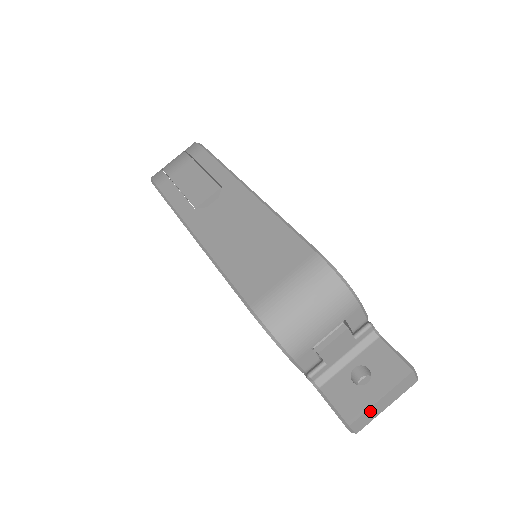
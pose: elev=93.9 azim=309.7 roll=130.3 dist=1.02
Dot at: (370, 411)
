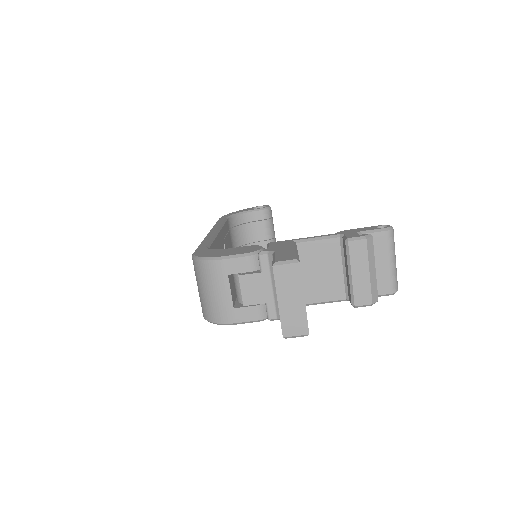
Dot at: (286, 316)
